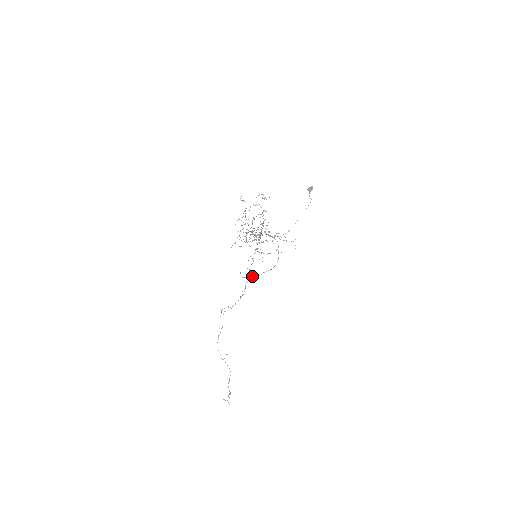
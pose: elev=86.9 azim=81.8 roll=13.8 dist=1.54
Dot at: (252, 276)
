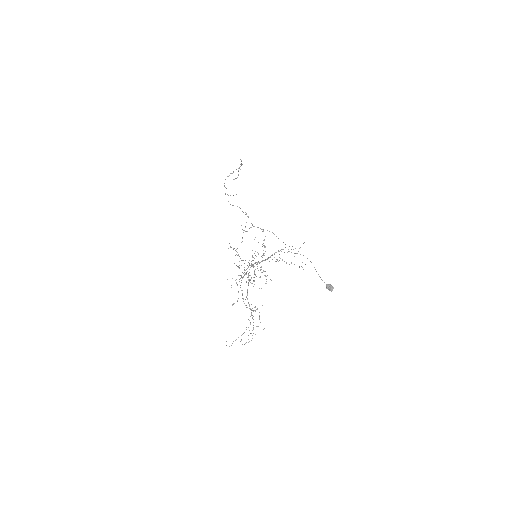
Dot at: occluded
